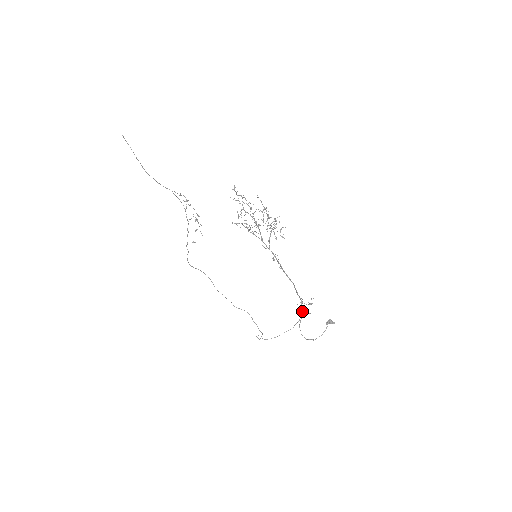
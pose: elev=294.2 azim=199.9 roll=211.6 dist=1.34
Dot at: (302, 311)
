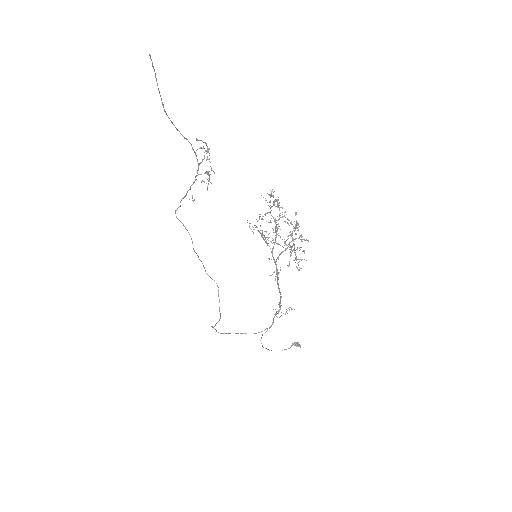
Dot at: occluded
